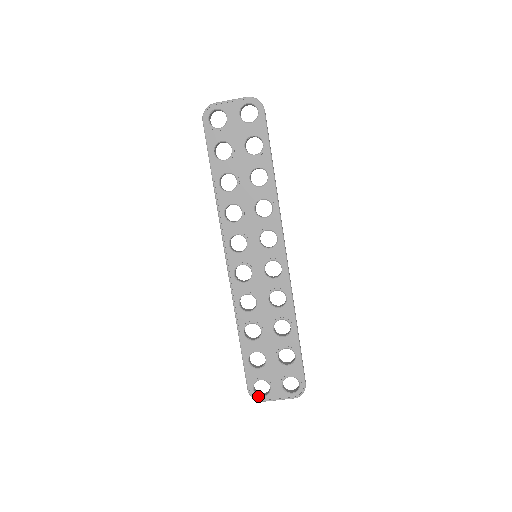
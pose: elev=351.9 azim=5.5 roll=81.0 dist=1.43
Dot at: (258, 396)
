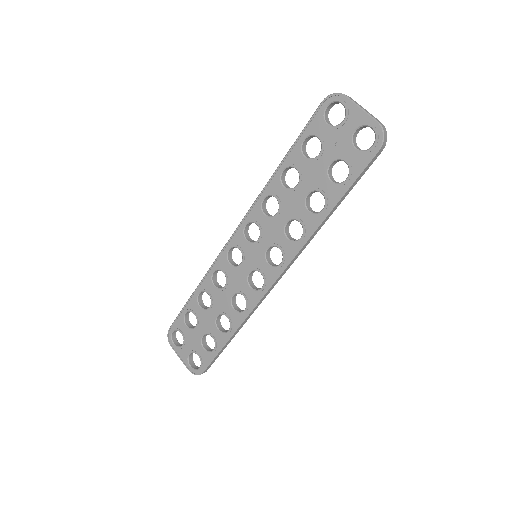
Dot at: (171, 340)
